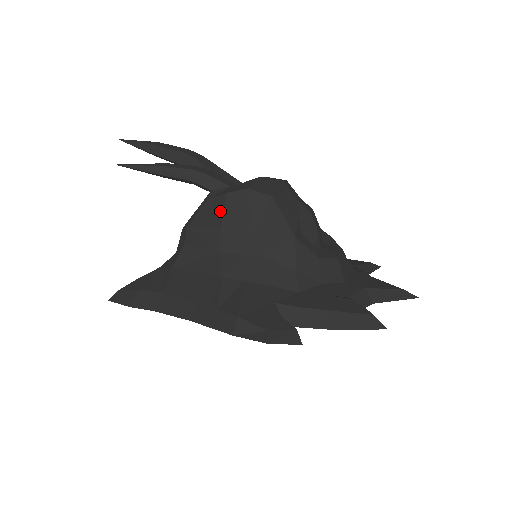
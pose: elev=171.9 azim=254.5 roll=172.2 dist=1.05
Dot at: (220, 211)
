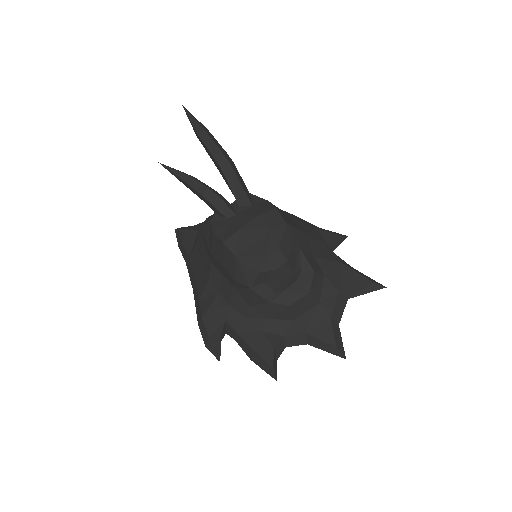
Dot at: (211, 240)
